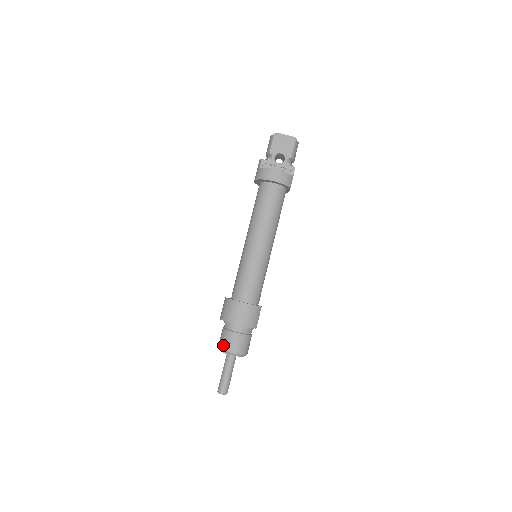
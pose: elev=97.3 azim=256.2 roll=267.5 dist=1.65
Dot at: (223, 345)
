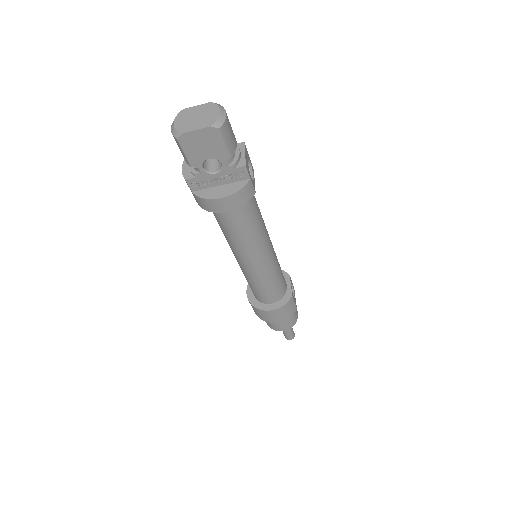
Dot at: (271, 327)
